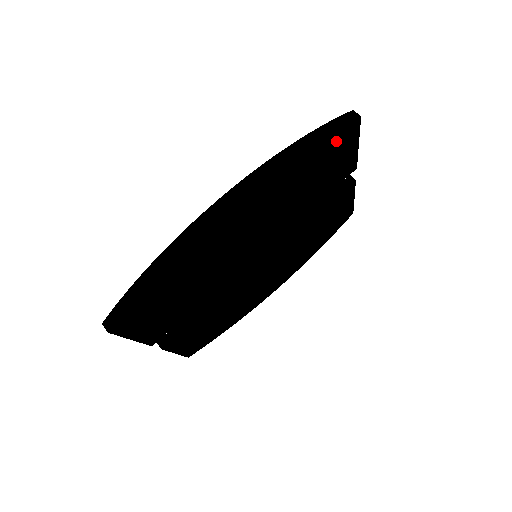
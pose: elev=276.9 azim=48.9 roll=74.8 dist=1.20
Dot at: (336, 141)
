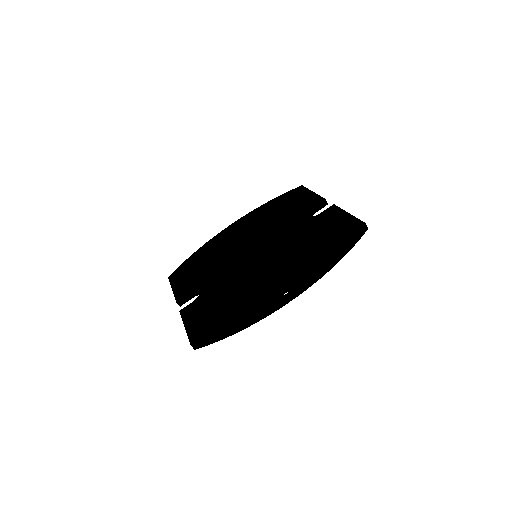
Dot at: occluded
